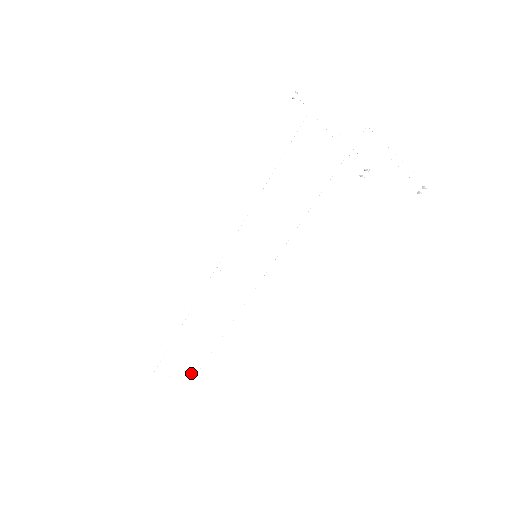
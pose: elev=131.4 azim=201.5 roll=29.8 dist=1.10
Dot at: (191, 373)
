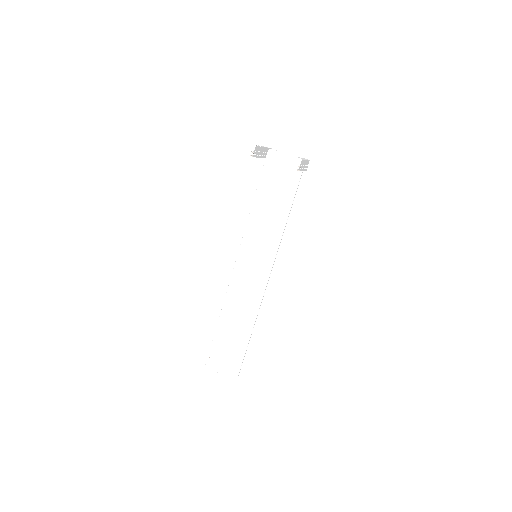
Dot at: (232, 376)
